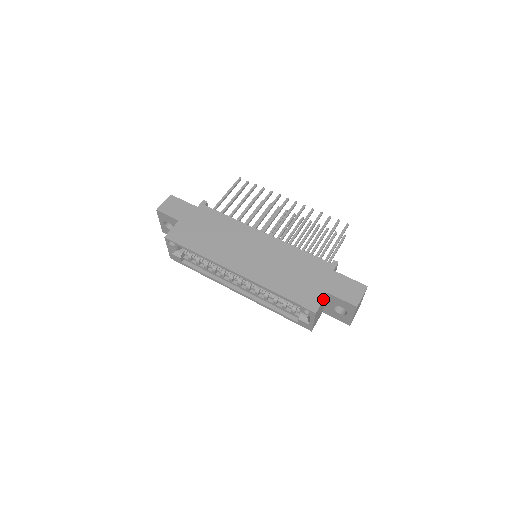
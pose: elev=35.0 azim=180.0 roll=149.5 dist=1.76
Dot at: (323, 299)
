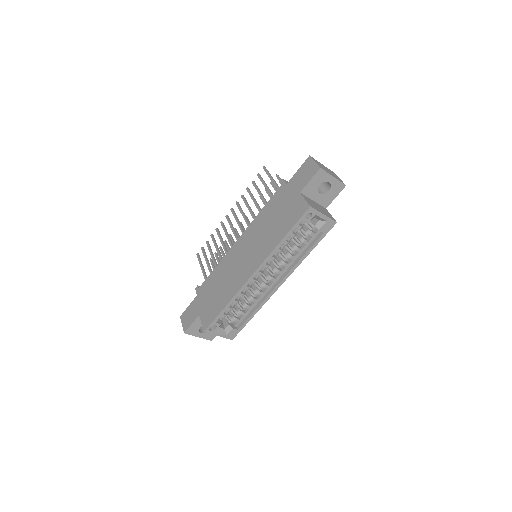
Dot at: (303, 198)
